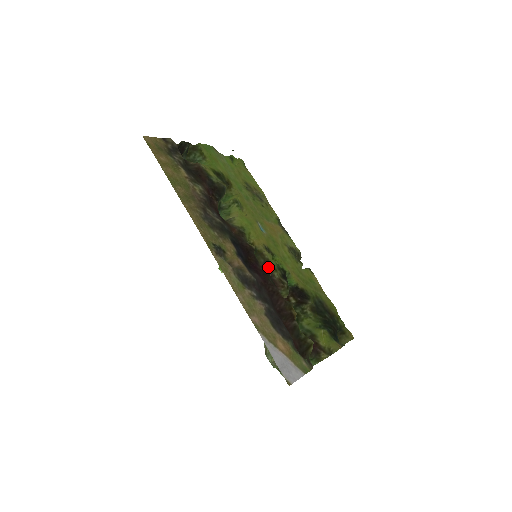
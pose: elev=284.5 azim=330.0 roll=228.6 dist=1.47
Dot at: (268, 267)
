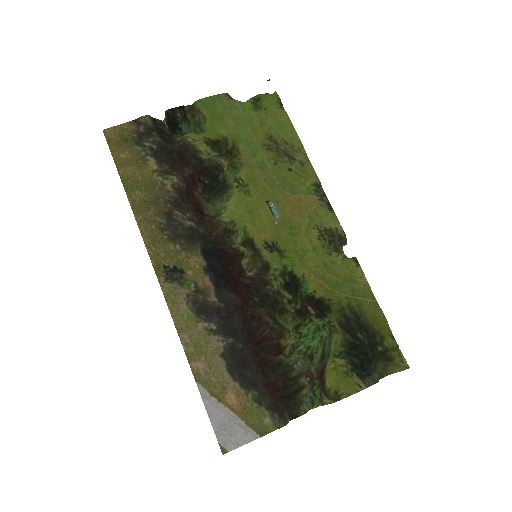
Dot at: (266, 274)
